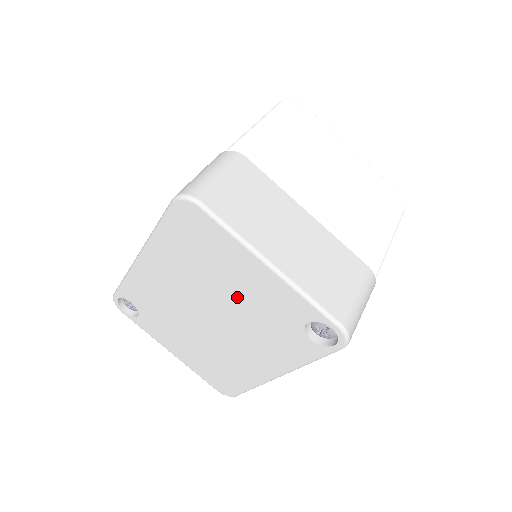
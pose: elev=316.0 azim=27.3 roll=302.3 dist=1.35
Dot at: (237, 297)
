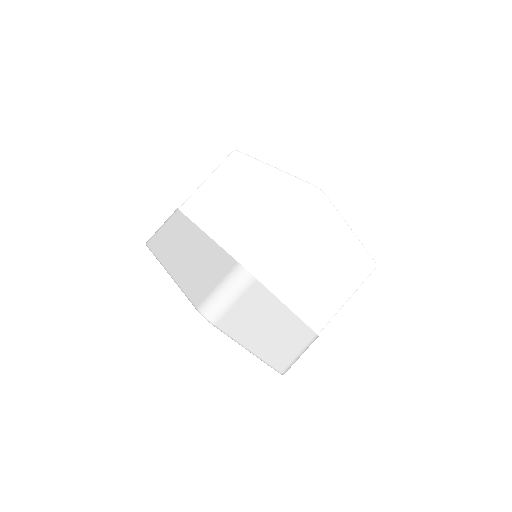
Dot at: occluded
